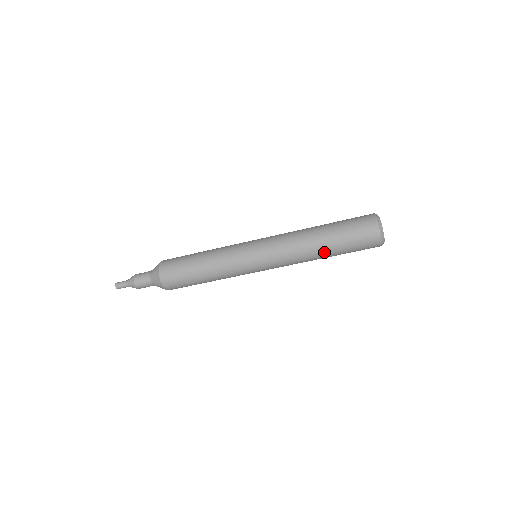
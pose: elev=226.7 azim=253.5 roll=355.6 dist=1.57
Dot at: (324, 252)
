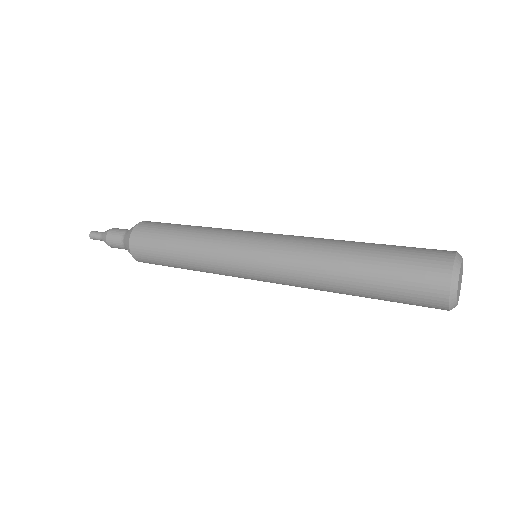
Dot at: (350, 294)
